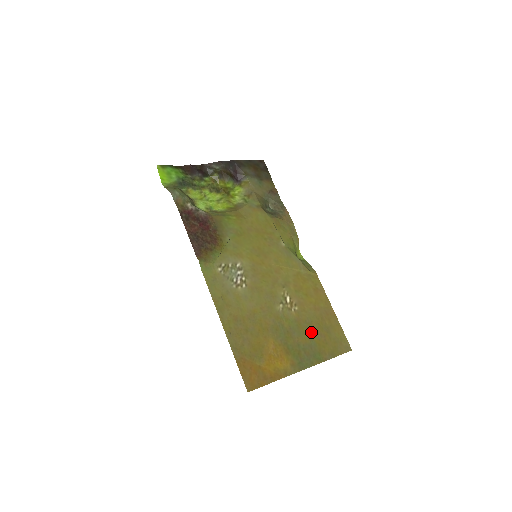
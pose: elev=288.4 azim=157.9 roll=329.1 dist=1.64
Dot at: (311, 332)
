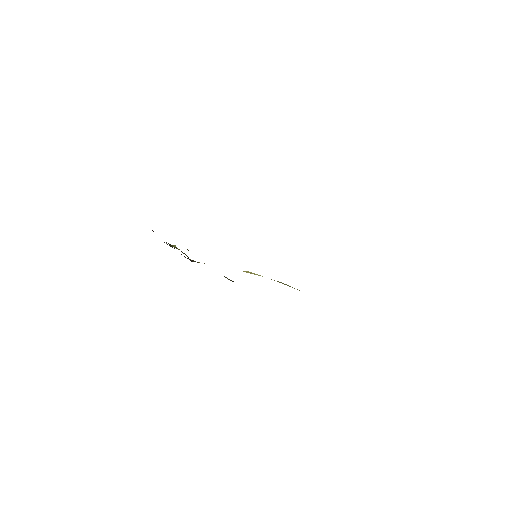
Dot at: occluded
